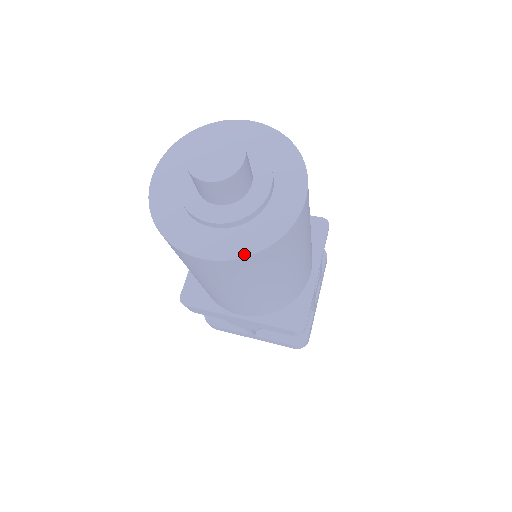
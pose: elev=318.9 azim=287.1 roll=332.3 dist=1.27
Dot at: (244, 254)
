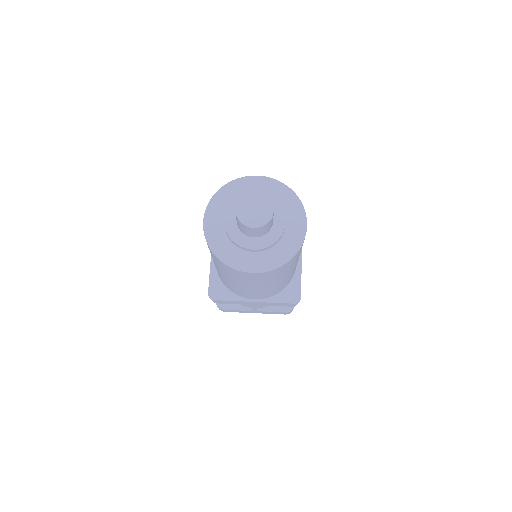
Dot at: (278, 266)
